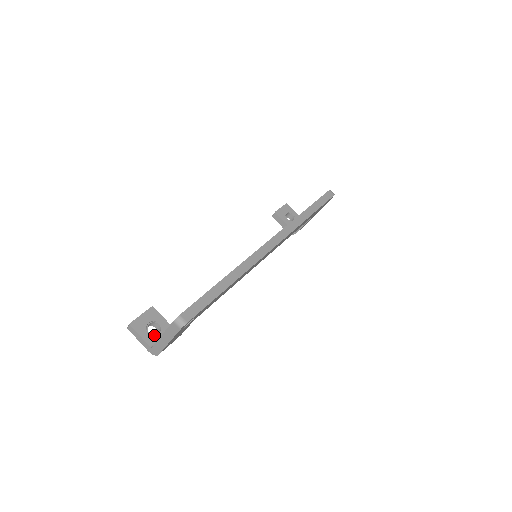
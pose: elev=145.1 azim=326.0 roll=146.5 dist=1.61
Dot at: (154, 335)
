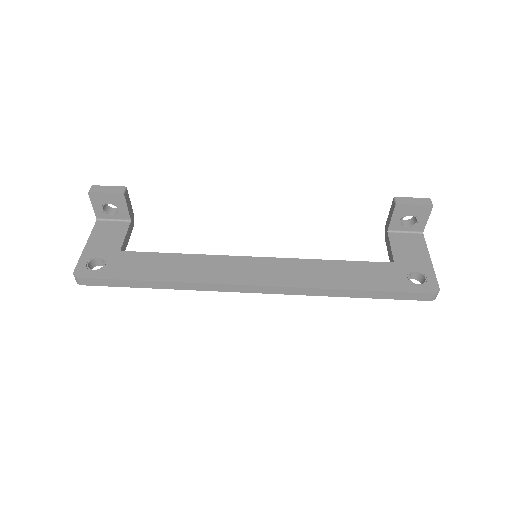
Dot at: (107, 213)
